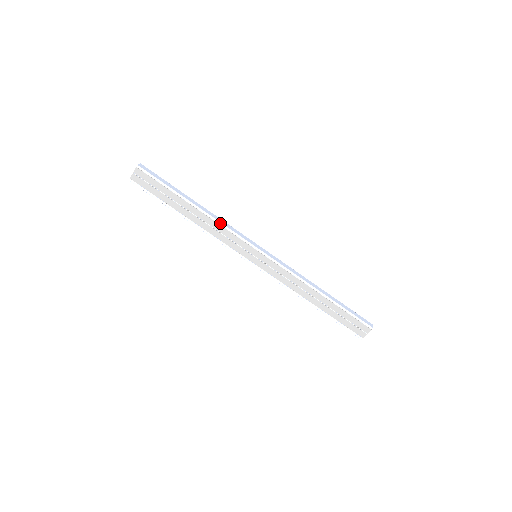
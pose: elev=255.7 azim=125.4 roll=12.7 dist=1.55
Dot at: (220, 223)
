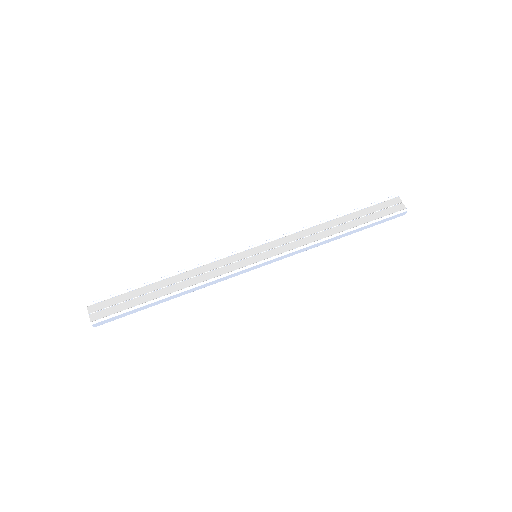
Dot at: (199, 265)
